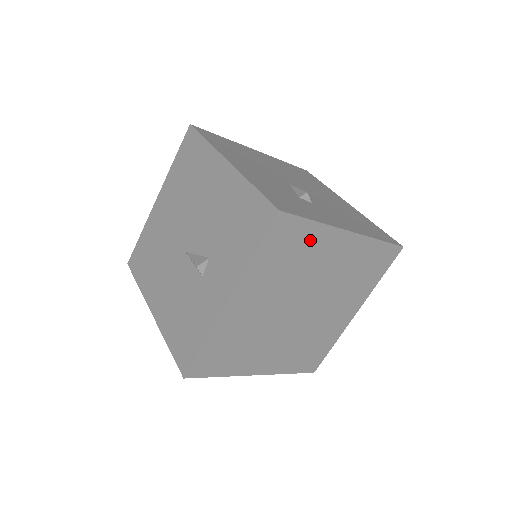
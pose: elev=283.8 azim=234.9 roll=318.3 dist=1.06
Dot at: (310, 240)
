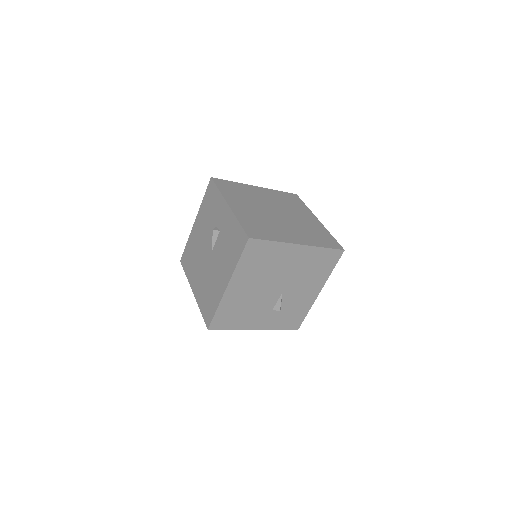
Dot at: (240, 187)
